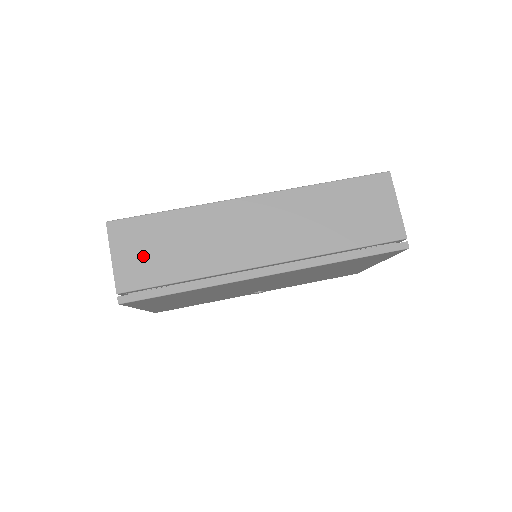
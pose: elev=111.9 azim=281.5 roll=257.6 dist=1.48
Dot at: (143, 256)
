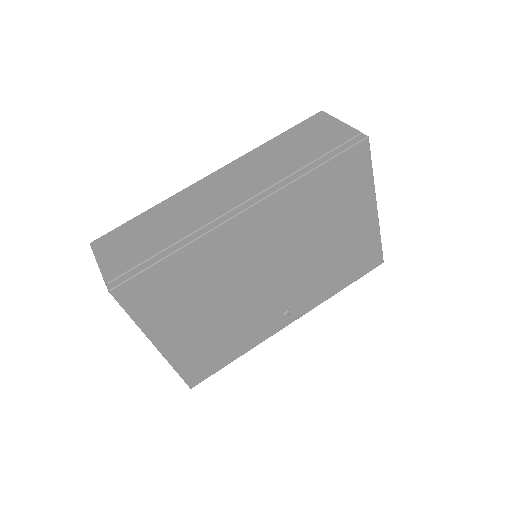
Dot at: (126, 249)
